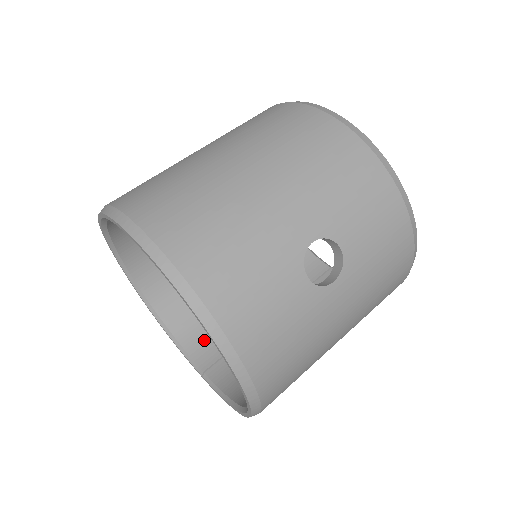
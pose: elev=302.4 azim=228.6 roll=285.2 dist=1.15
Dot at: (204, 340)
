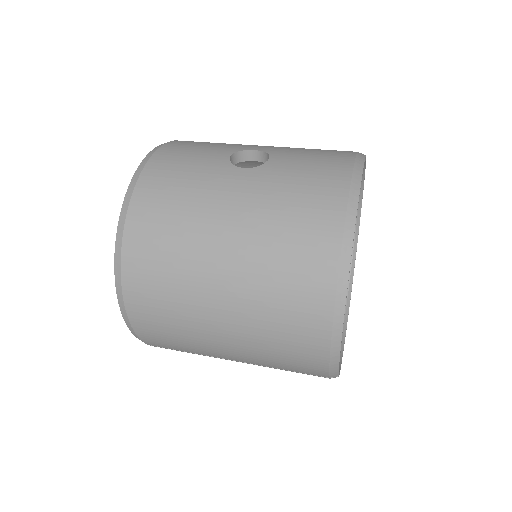
Dot at: occluded
